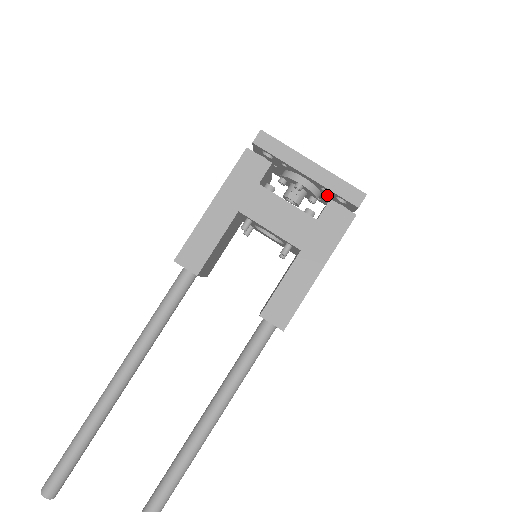
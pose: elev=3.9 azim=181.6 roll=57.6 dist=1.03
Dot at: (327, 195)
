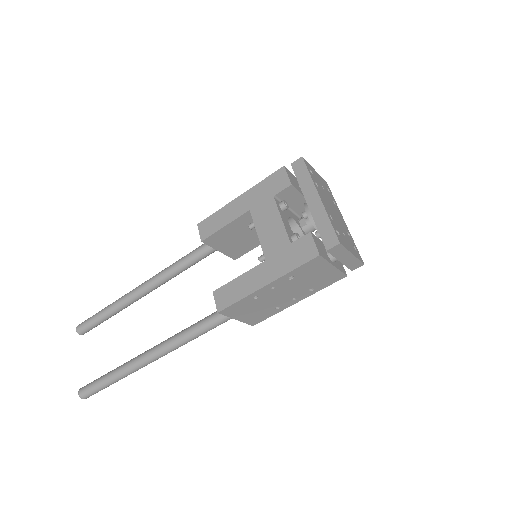
Dot at: occluded
